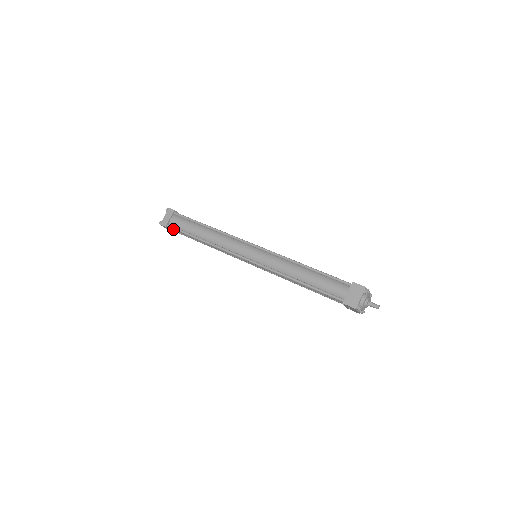
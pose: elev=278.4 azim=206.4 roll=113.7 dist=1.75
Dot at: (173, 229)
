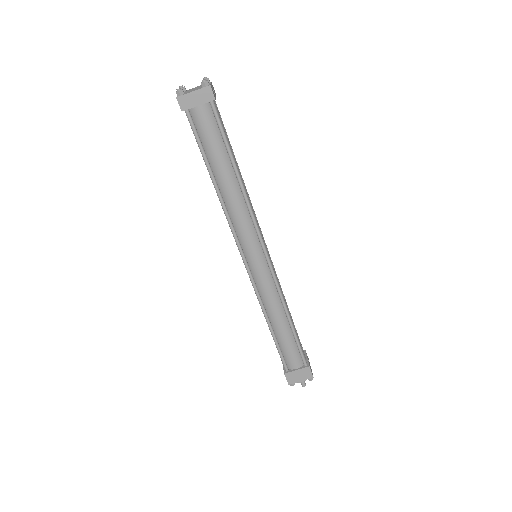
Dot at: occluded
